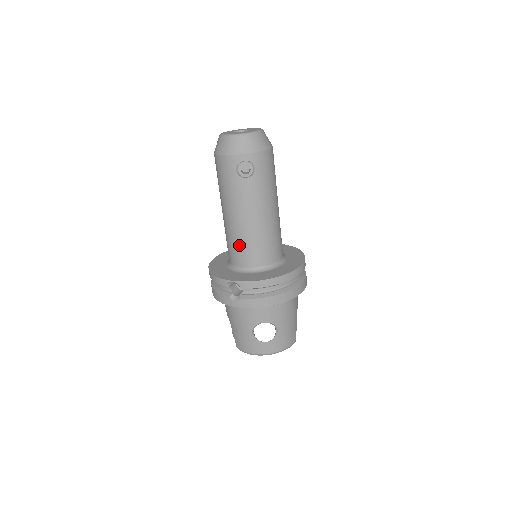
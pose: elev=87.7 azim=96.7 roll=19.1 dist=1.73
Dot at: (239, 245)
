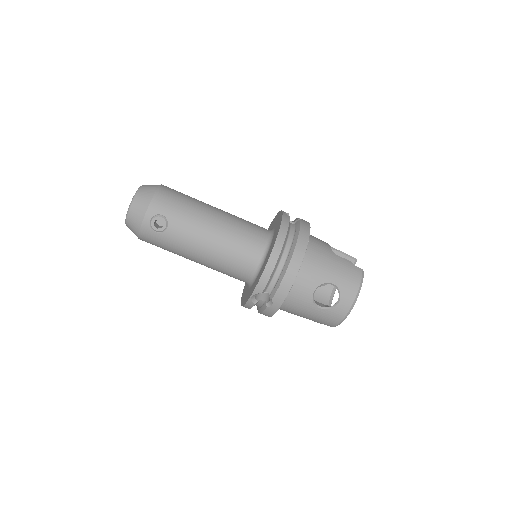
Dot at: (227, 268)
